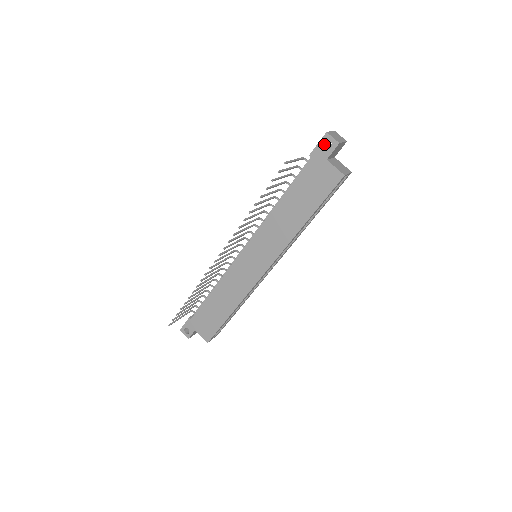
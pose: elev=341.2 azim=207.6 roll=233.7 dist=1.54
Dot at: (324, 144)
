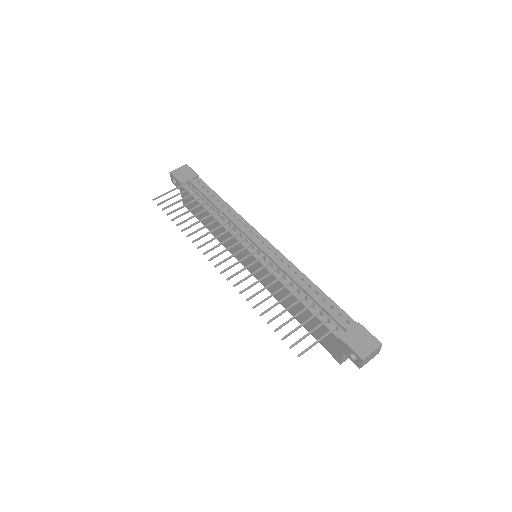
Dot at: (356, 351)
